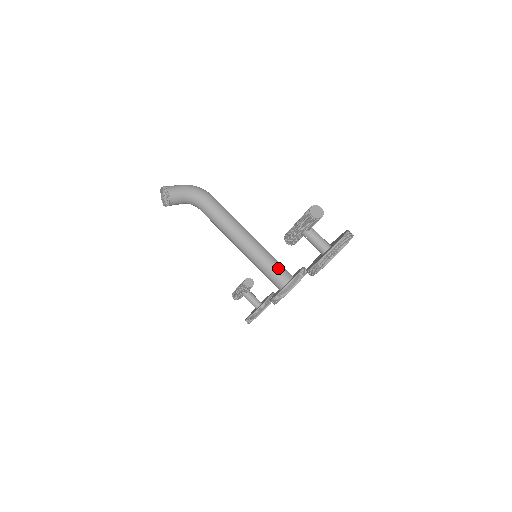
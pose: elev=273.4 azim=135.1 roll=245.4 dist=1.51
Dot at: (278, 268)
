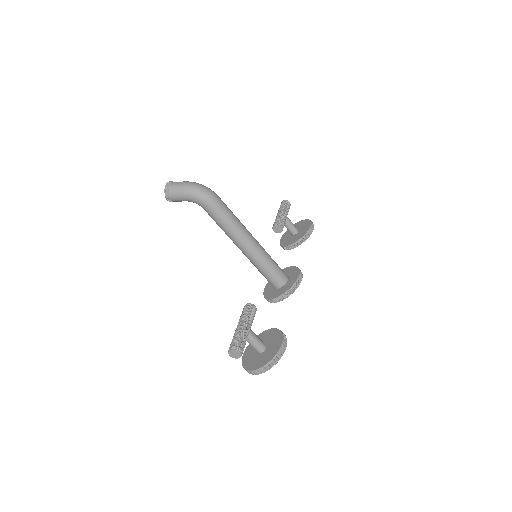
Dot at: (270, 277)
